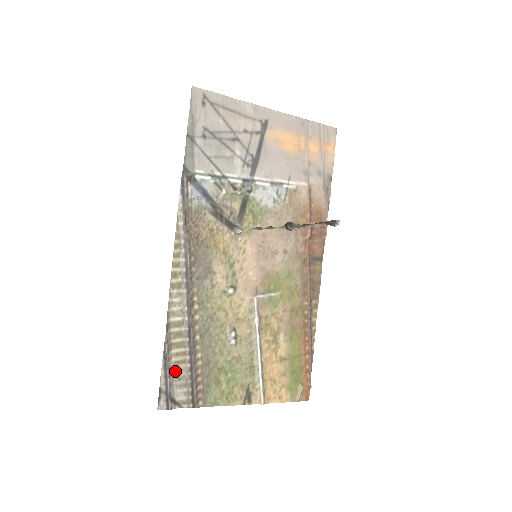
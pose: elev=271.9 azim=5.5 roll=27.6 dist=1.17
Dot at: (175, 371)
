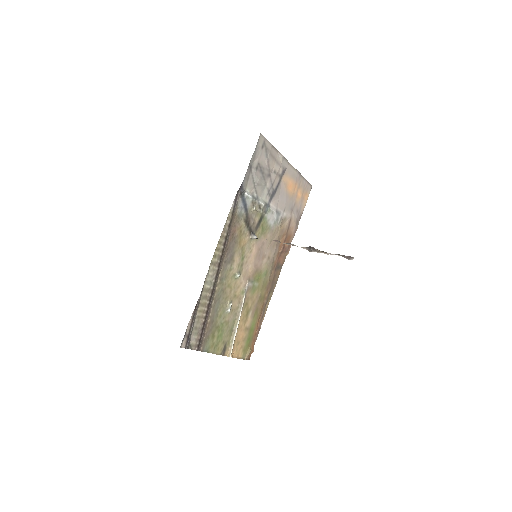
Dot at: (196, 322)
